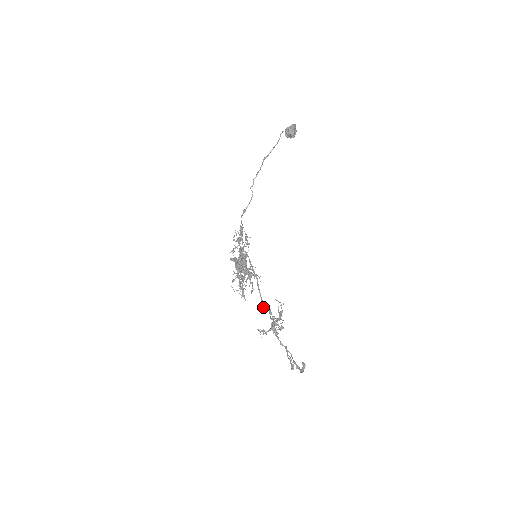
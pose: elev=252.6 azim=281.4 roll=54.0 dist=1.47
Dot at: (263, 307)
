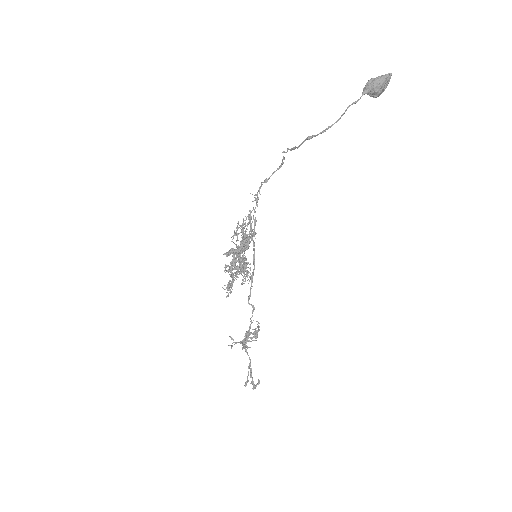
Dot at: occluded
